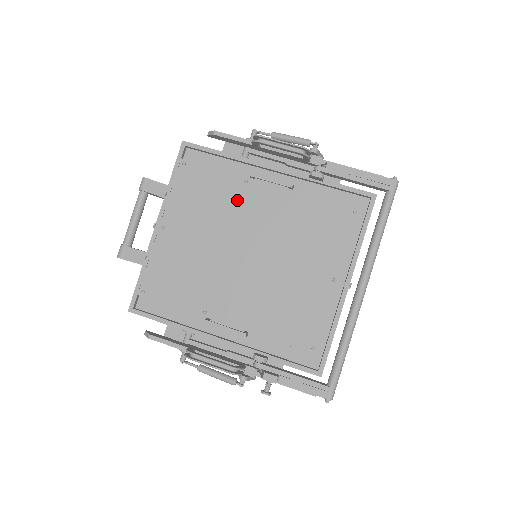
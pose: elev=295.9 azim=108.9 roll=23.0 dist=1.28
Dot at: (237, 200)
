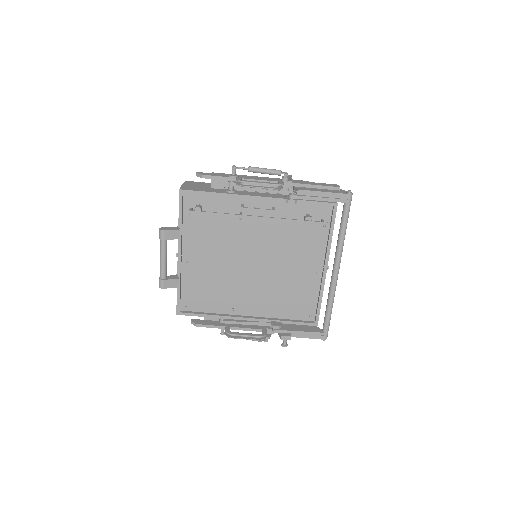
Dot at: (237, 233)
